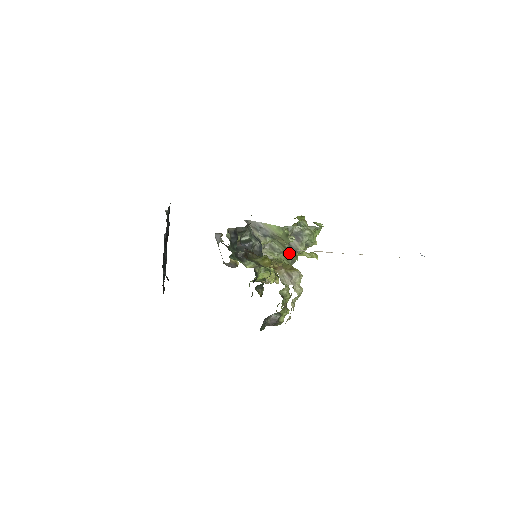
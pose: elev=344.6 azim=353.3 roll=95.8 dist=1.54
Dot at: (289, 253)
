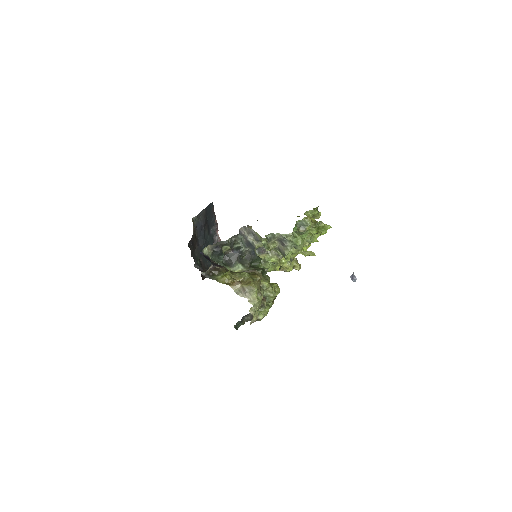
Dot at: occluded
